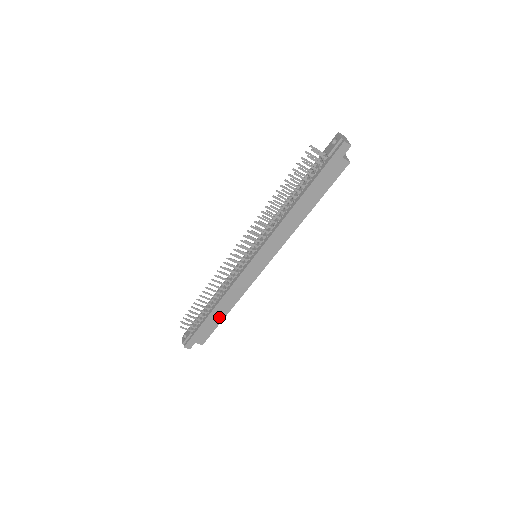
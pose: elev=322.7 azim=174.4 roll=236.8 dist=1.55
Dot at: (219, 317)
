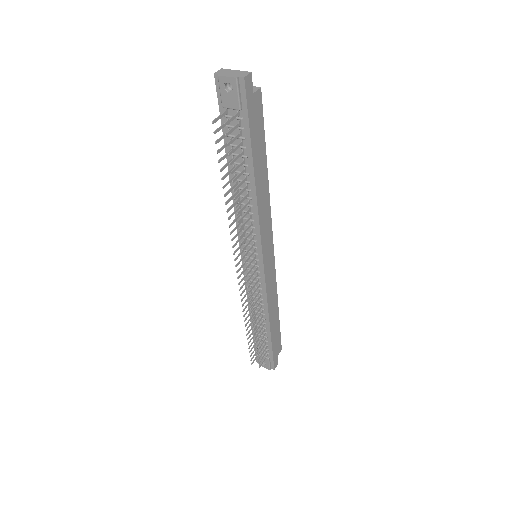
Dot at: (276, 323)
